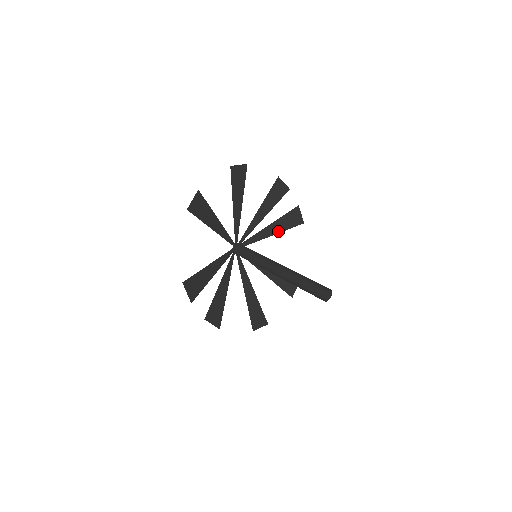
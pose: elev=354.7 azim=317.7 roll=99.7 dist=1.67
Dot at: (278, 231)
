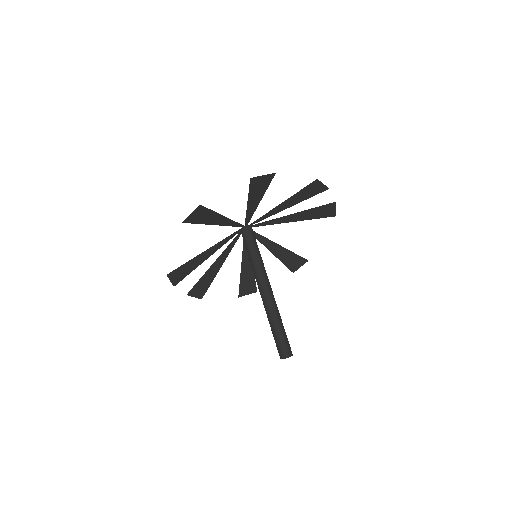
Dot at: (300, 219)
